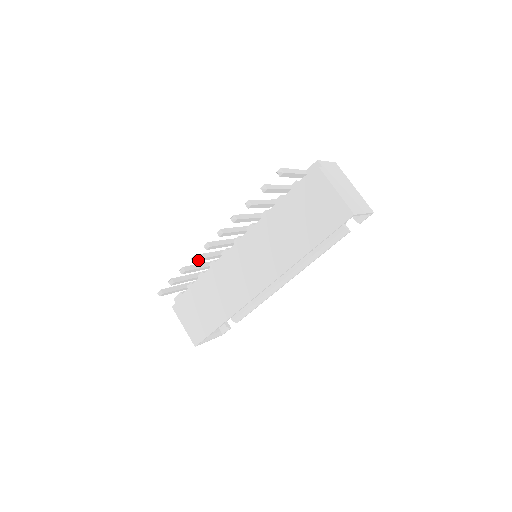
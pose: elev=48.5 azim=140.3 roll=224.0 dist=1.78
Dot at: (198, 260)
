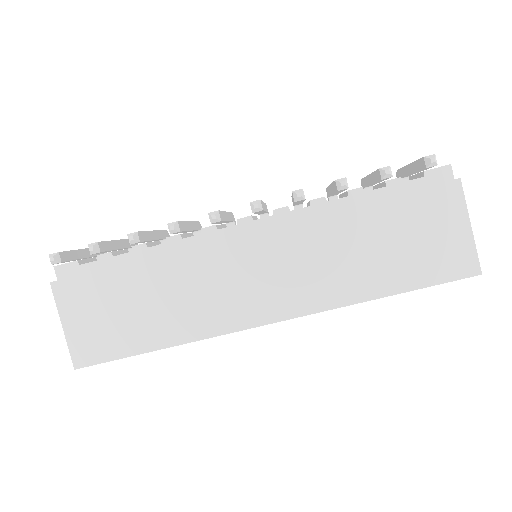
Dot at: (177, 232)
